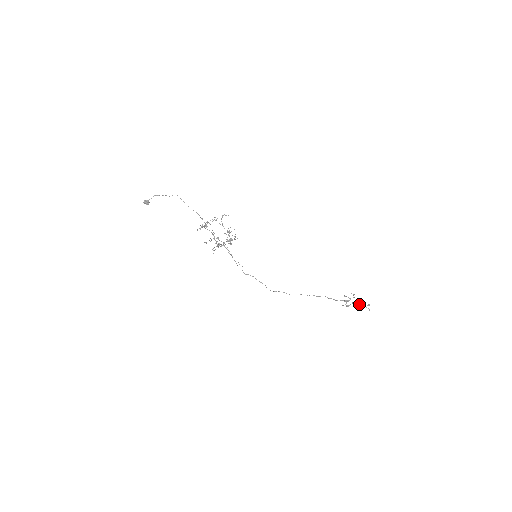
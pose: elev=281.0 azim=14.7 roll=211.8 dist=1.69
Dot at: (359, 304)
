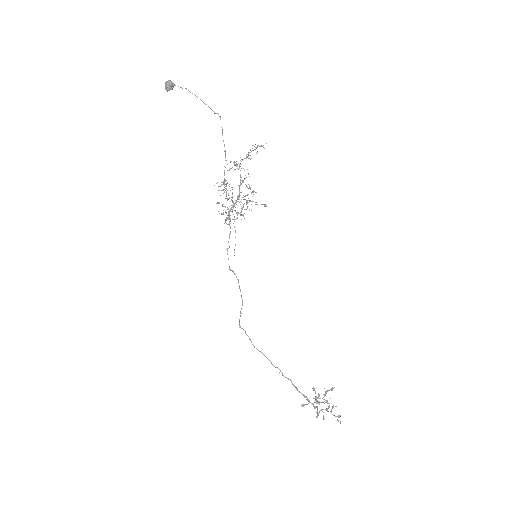
Dot at: occluded
